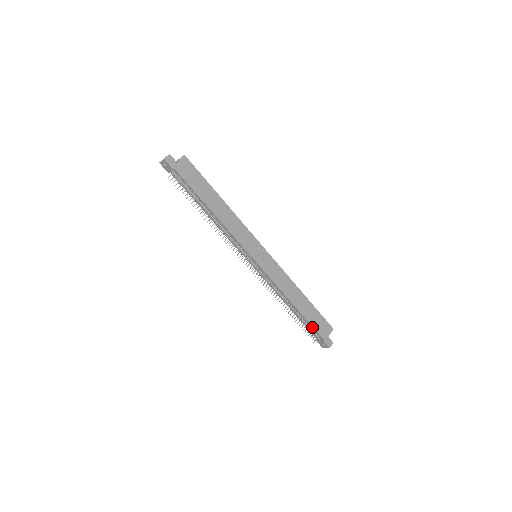
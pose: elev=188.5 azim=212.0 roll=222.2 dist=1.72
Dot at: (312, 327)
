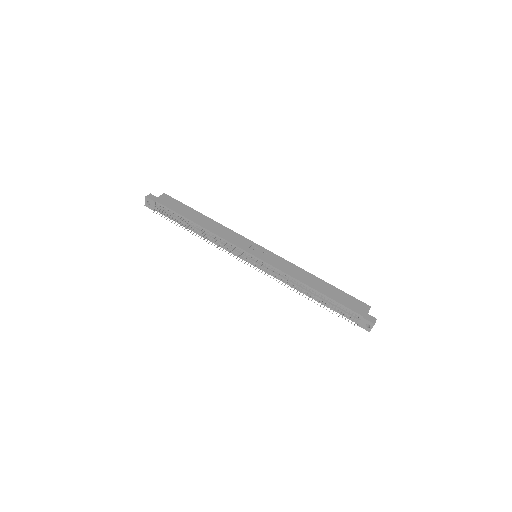
Dot at: (343, 307)
